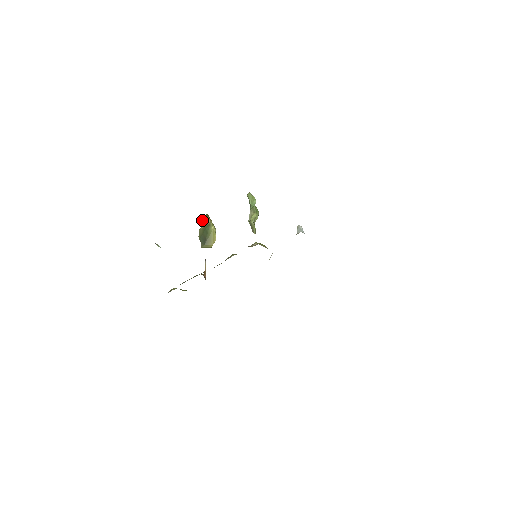
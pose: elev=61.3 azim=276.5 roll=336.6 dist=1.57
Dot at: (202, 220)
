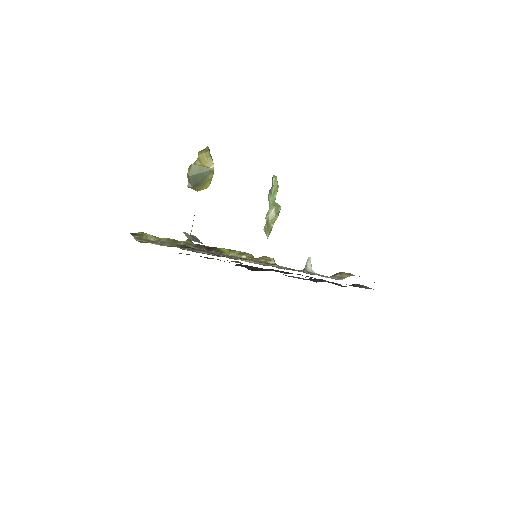
Dot at: (201, 153)
